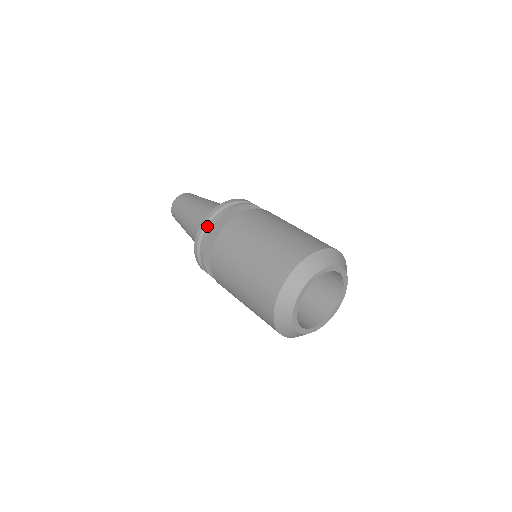
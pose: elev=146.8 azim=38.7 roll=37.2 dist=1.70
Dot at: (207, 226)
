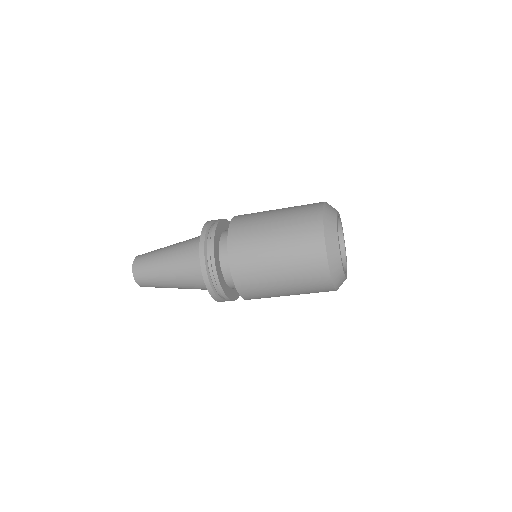
Dot at: occluded
